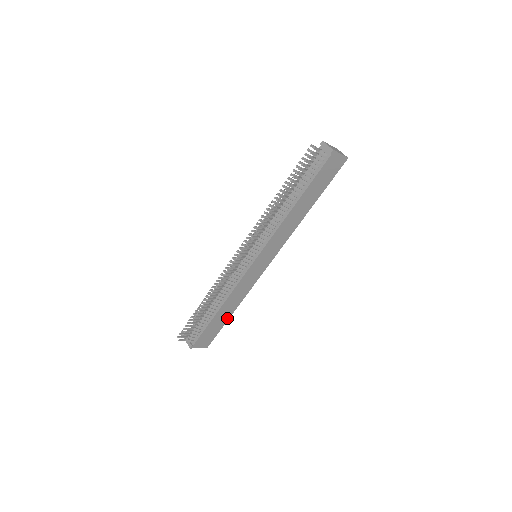
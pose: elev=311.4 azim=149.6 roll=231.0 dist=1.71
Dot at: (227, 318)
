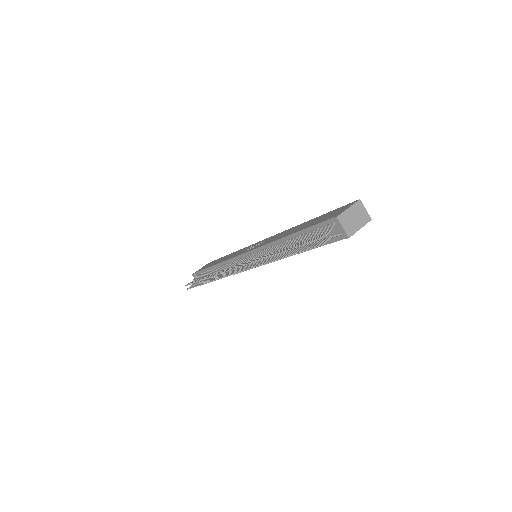
Dot at: occluded
